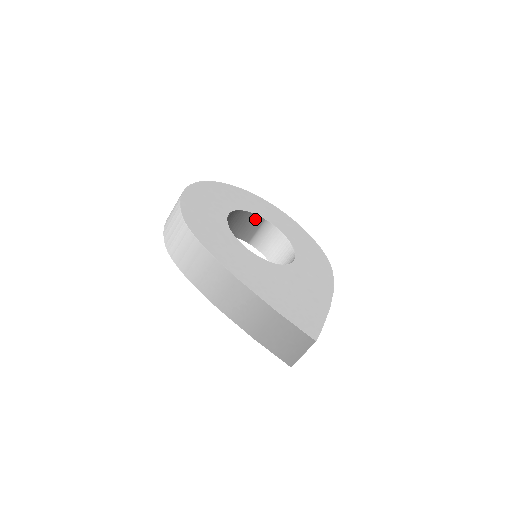
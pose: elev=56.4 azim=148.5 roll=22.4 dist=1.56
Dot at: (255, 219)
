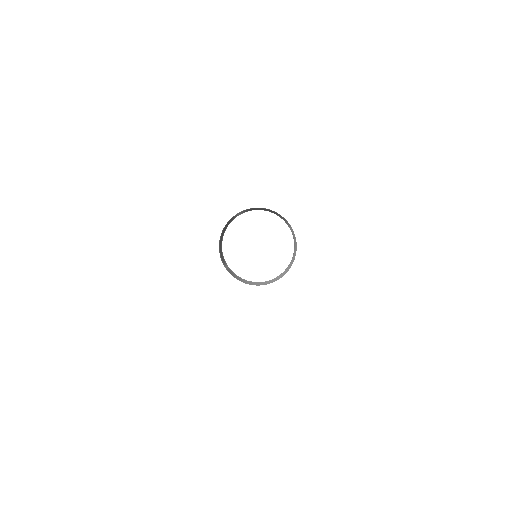
Dot at: (276, 212)
